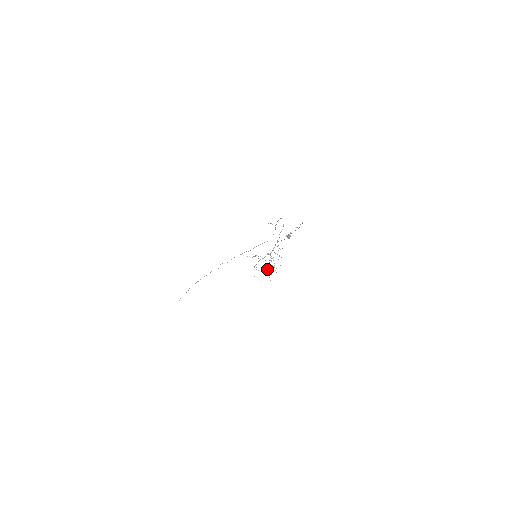
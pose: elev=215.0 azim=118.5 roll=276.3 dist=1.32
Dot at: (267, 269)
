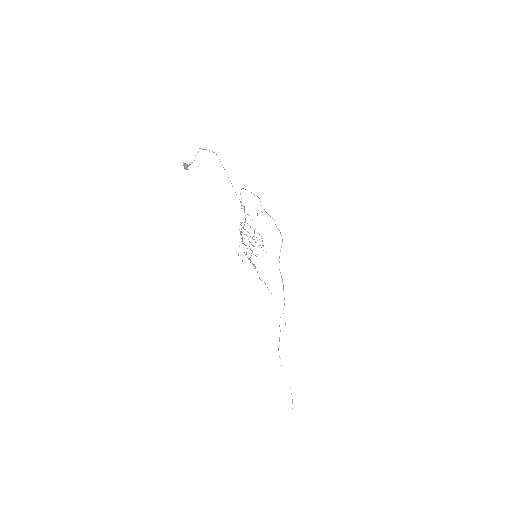
Dot at: (251, 253)
